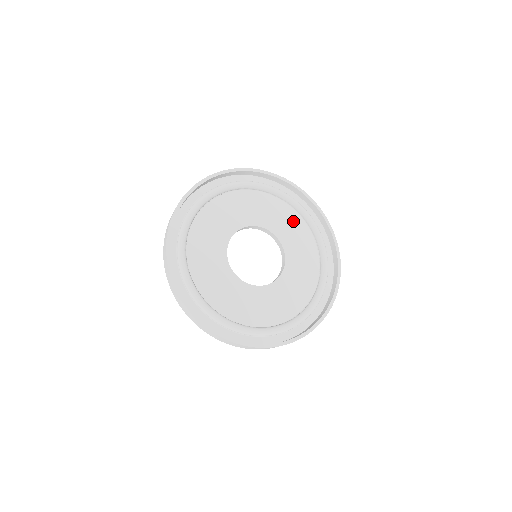
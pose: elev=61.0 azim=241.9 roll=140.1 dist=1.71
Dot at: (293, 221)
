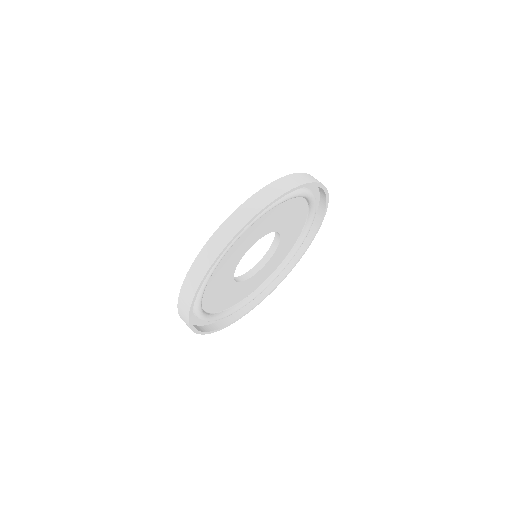
Dot at: (300, 218)
